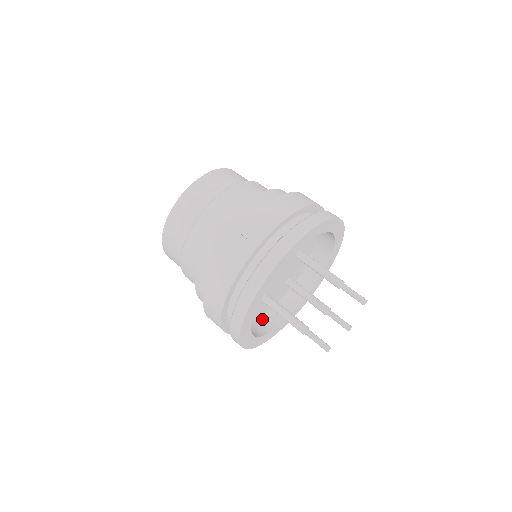
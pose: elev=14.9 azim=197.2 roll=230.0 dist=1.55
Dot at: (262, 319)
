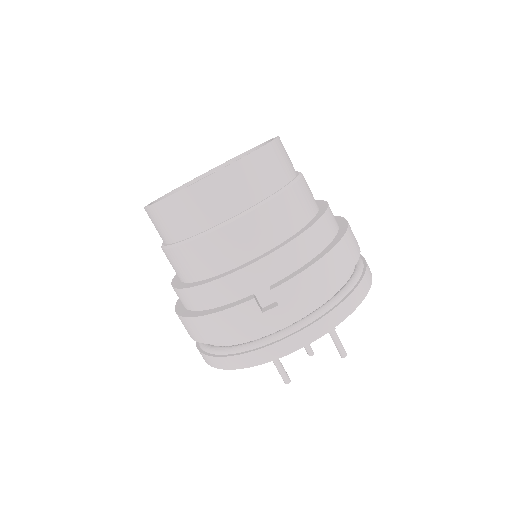
Dot at: occluded
